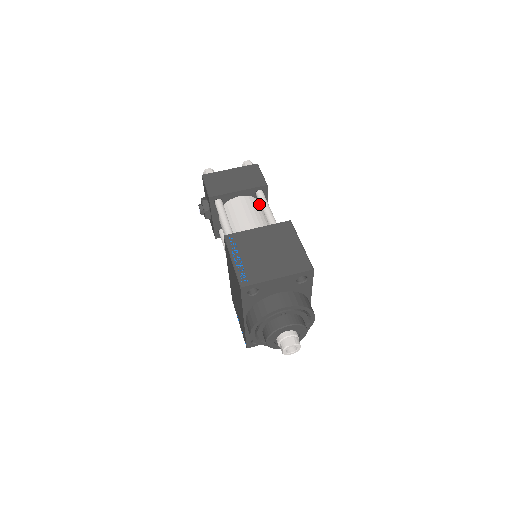
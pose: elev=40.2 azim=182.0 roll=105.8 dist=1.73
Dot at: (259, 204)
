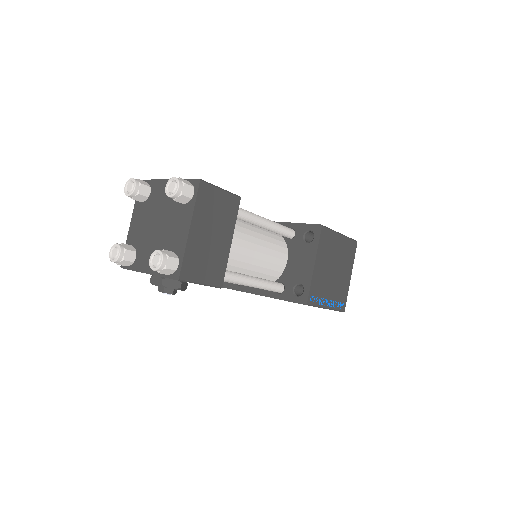
Dot at: occluded
